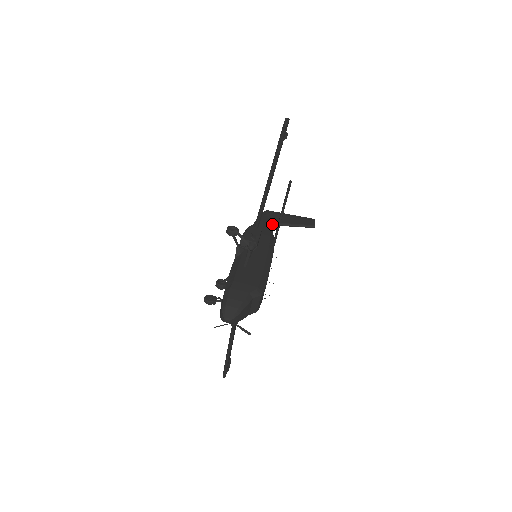
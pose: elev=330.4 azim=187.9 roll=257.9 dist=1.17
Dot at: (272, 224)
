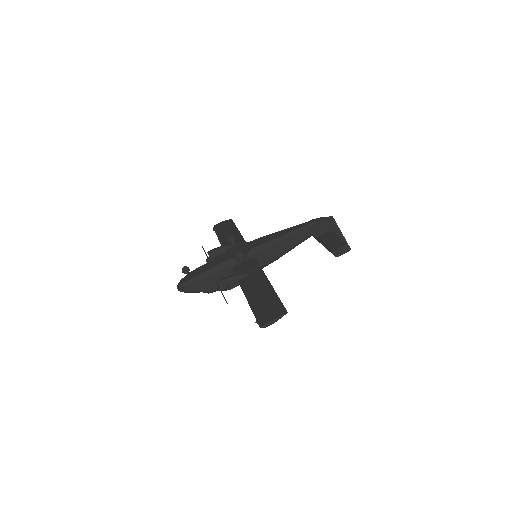
Dot at: (306, 239)
